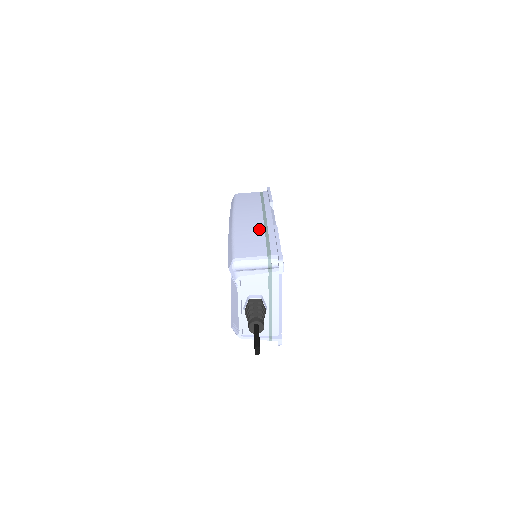
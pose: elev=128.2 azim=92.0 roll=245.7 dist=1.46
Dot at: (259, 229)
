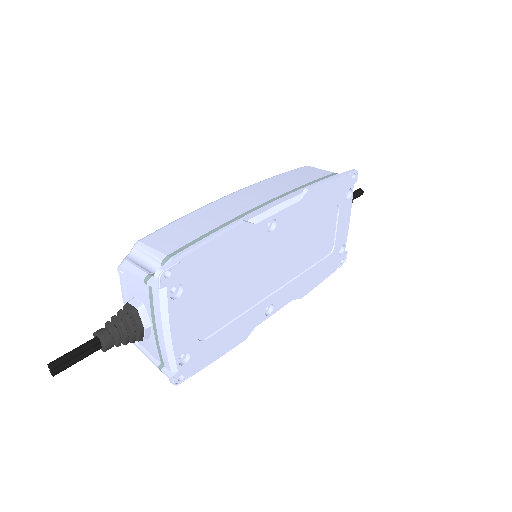
Dot at: (224, 217)
